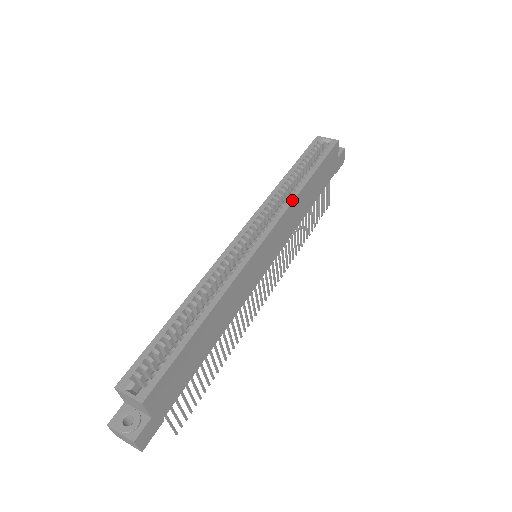
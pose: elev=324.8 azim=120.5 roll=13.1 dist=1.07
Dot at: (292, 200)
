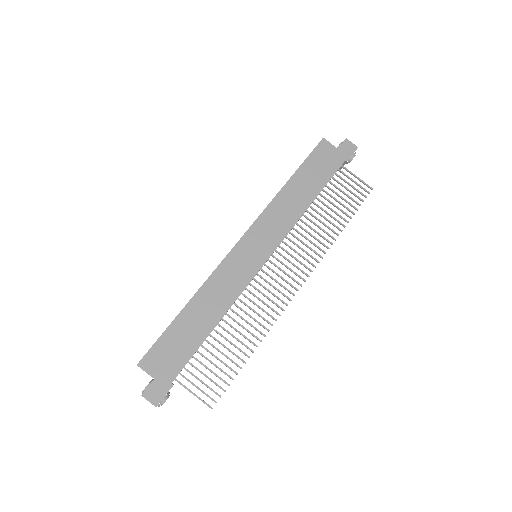
Dot at: (270, 202)
